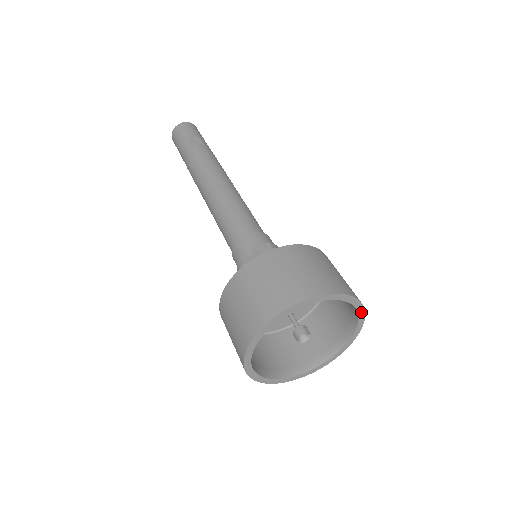
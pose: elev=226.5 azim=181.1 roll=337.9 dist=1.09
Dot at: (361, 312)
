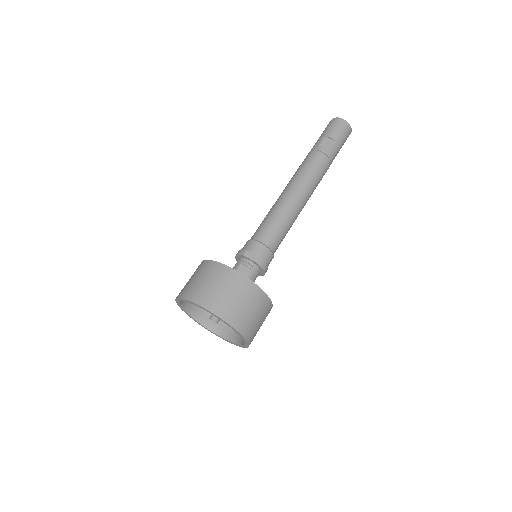
Dot at: (245, 340)
